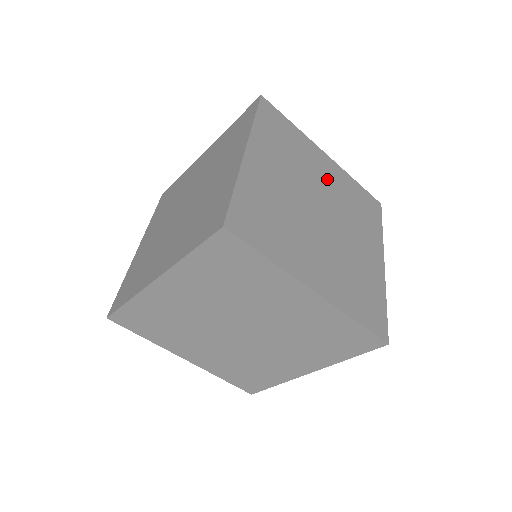
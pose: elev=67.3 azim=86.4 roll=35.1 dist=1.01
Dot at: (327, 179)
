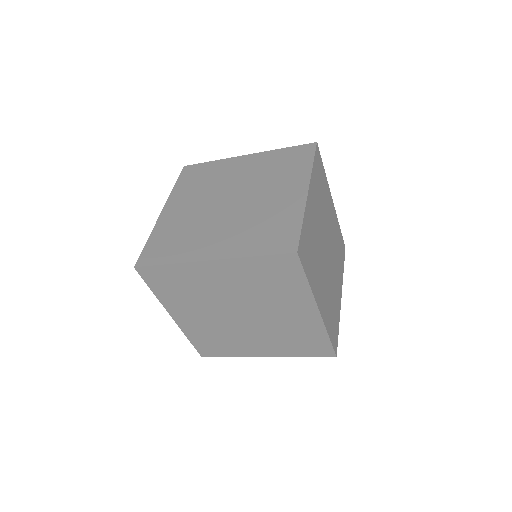
Dot at: occluded
